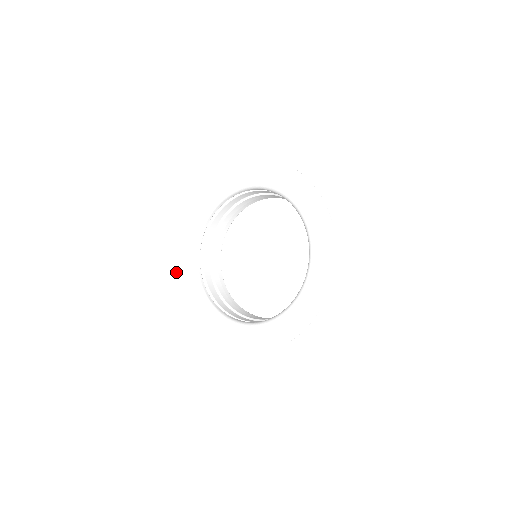
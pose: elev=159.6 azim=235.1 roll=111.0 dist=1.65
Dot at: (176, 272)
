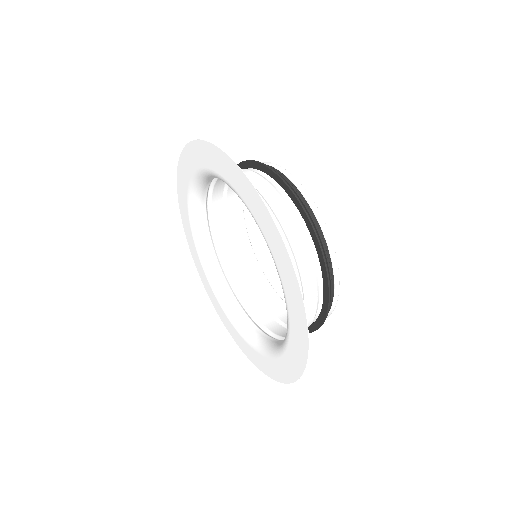
Dot at: (179, 193)
